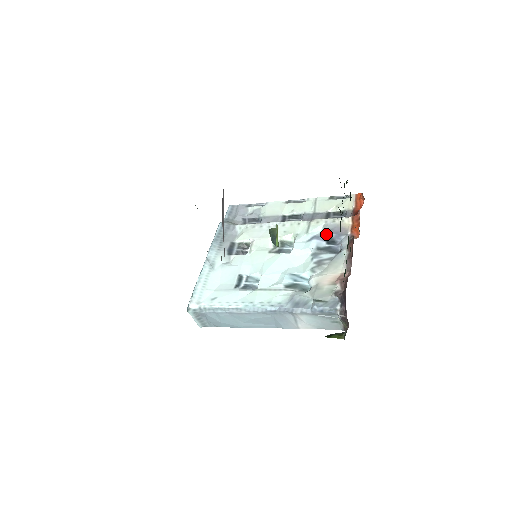
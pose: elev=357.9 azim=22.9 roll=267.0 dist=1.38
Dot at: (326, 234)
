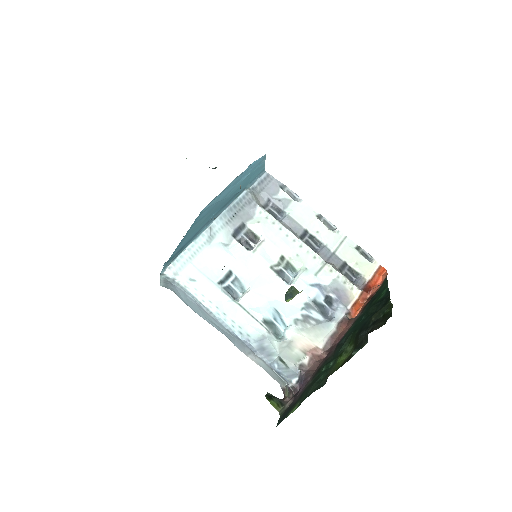
Dot at: (330, 291)
